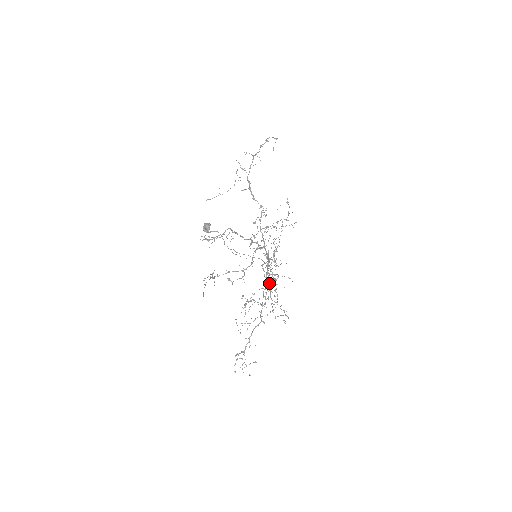
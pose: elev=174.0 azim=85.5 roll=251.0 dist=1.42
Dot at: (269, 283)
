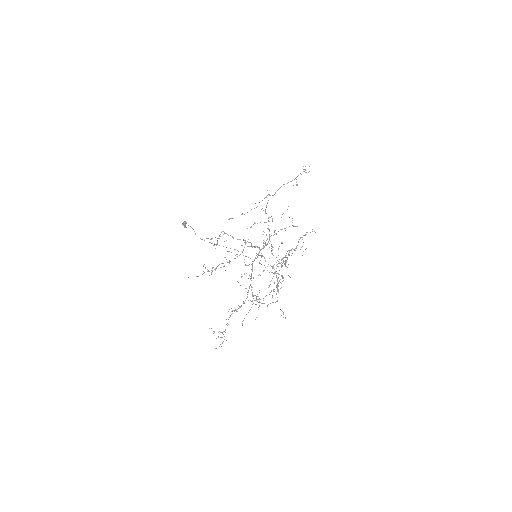
Dot at: occluded
